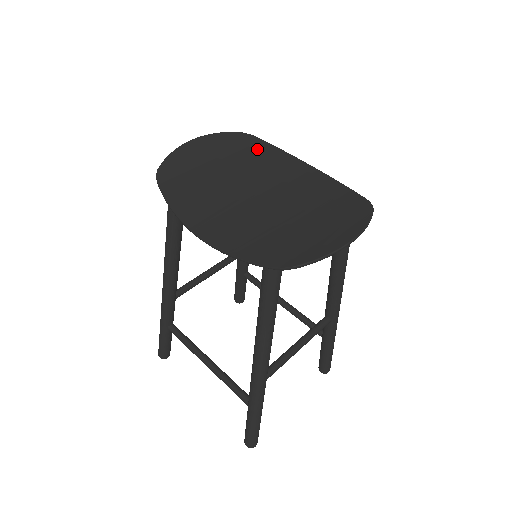
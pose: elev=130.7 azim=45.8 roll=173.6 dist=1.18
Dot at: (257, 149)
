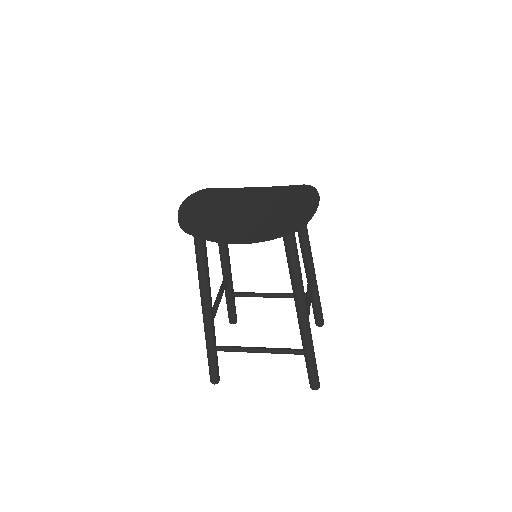
Dot at: (219, 193)
